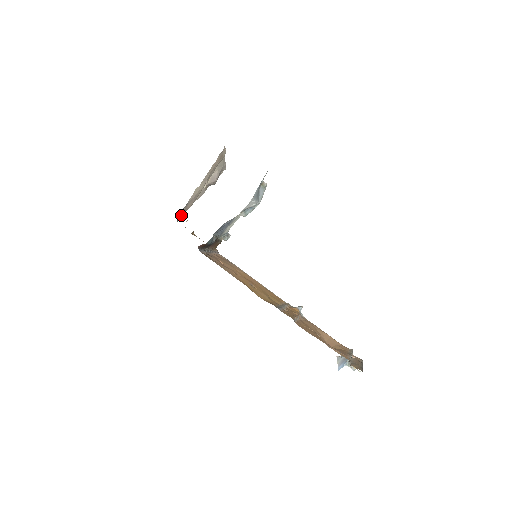
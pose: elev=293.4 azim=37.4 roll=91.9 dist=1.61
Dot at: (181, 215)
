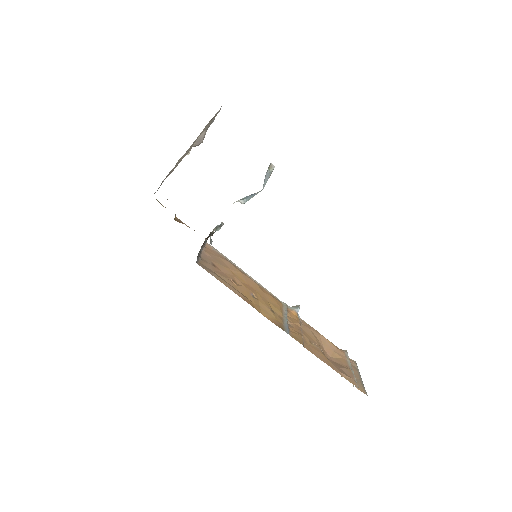
Dot at: occluded
